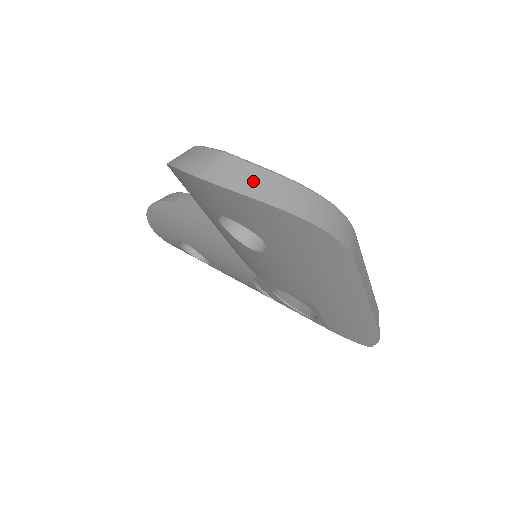
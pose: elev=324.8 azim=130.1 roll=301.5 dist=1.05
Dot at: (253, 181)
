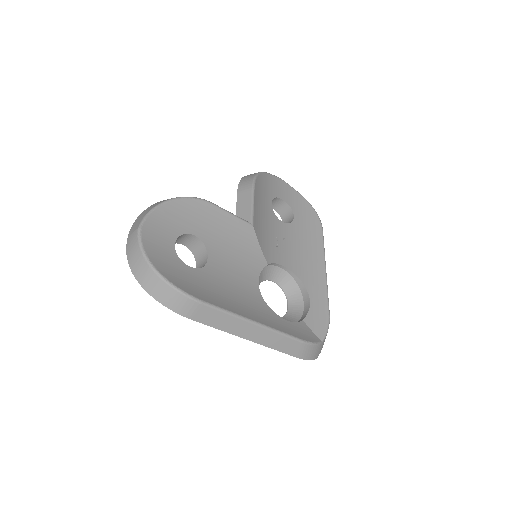
Dot at: (134, 256)
